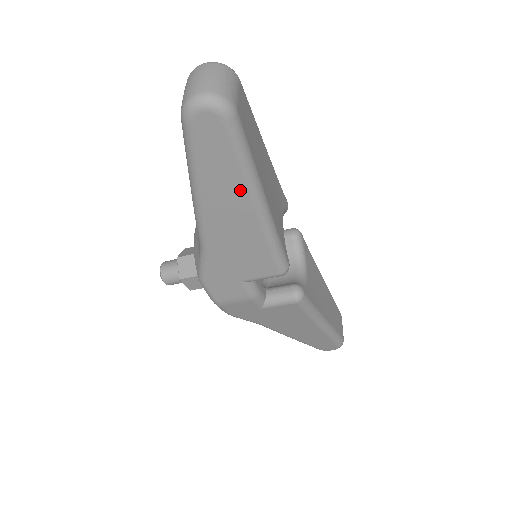
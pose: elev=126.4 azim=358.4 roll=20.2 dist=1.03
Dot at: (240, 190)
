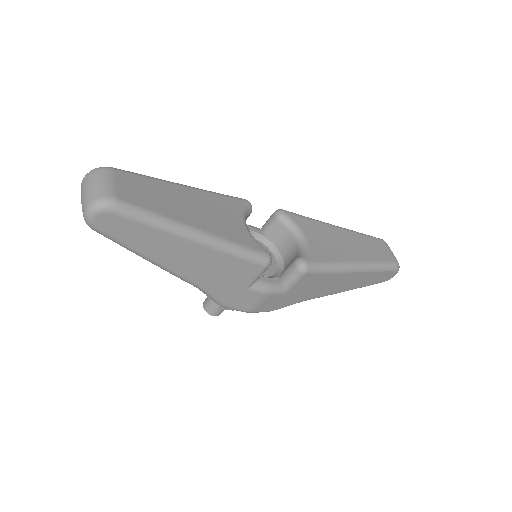
Dot at: (173, 240)
